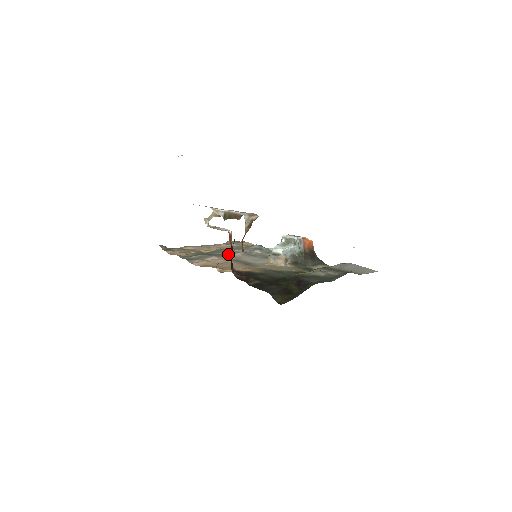
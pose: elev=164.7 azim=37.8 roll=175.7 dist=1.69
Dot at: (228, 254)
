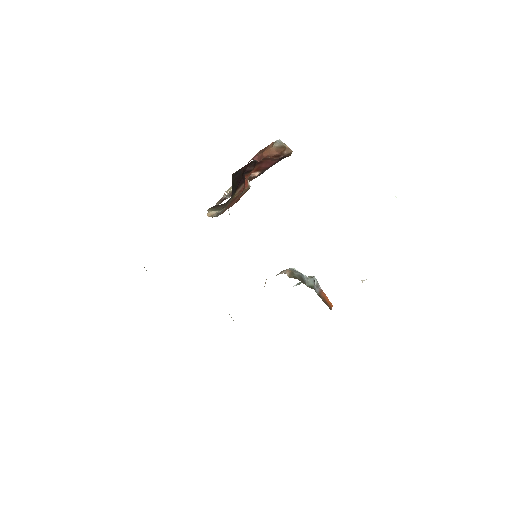
Dot at: occluded
